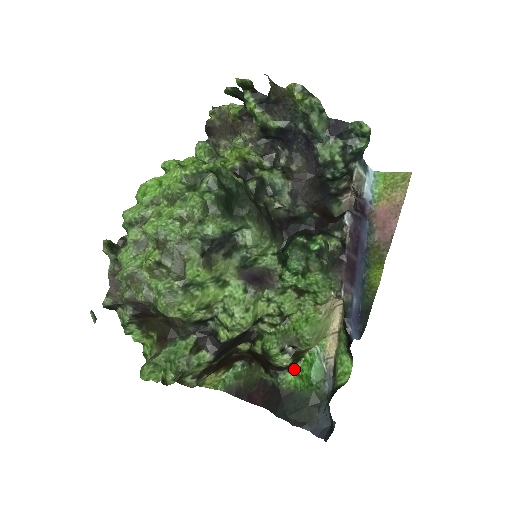
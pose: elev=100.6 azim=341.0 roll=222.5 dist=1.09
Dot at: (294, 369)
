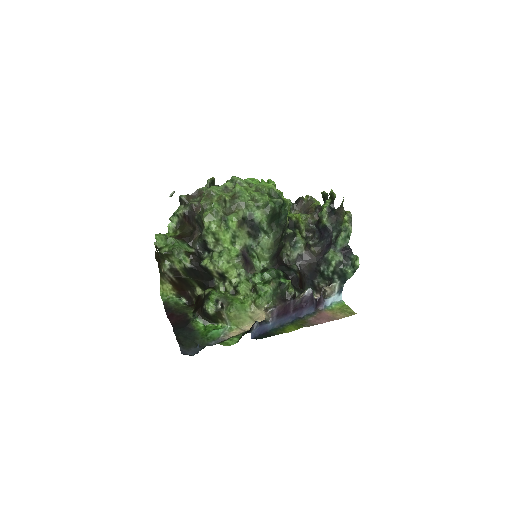
Dot at: (207, 324)
